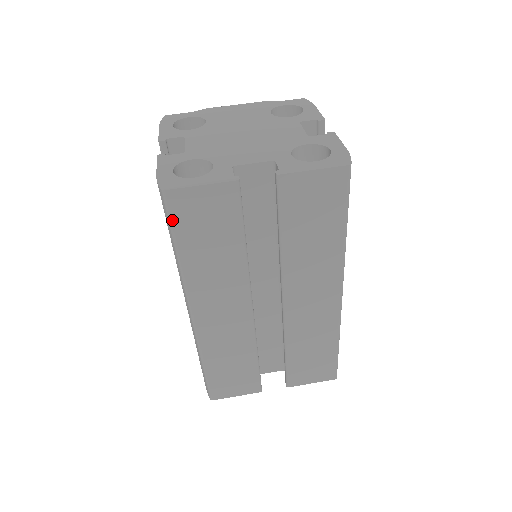
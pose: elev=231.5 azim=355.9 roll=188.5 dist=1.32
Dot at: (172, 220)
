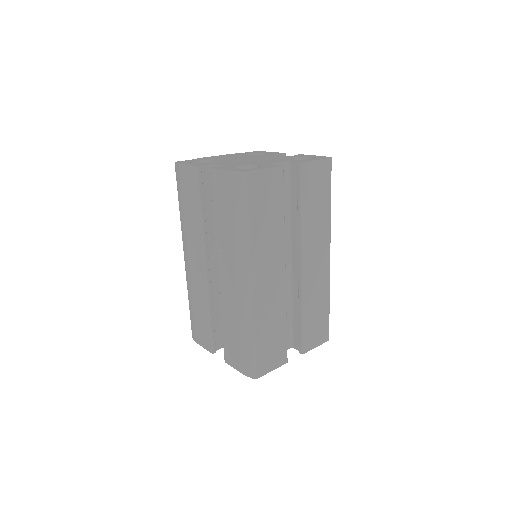
Dot at: (248, 195)
